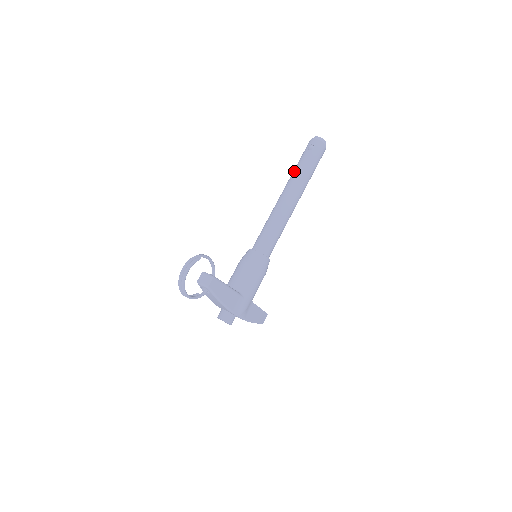
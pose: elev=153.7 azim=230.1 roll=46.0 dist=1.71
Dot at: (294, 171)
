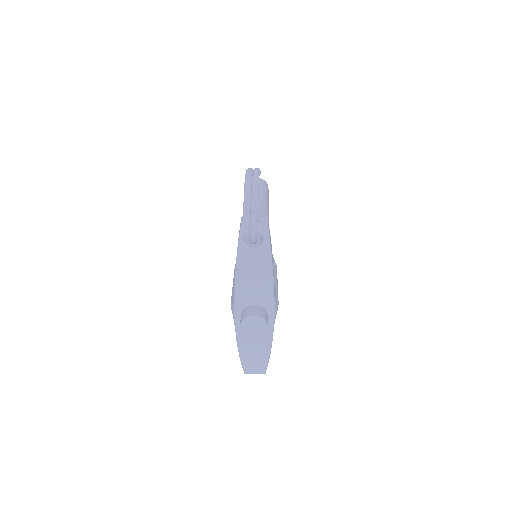
Dot at: occluded
